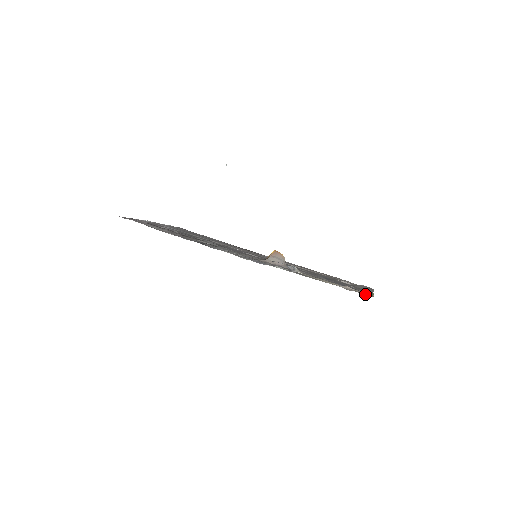
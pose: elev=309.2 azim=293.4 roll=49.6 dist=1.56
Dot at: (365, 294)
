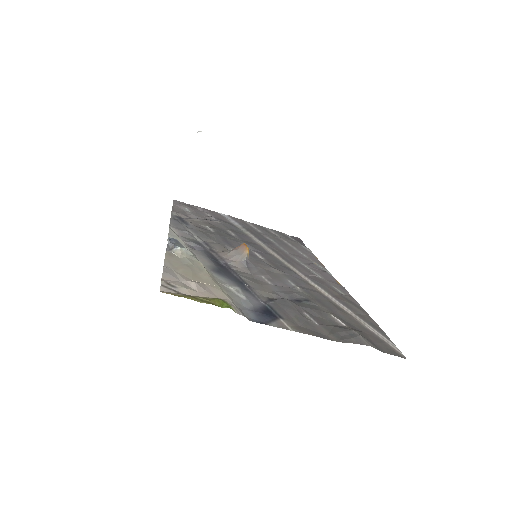
Dot at: (184, 293)
